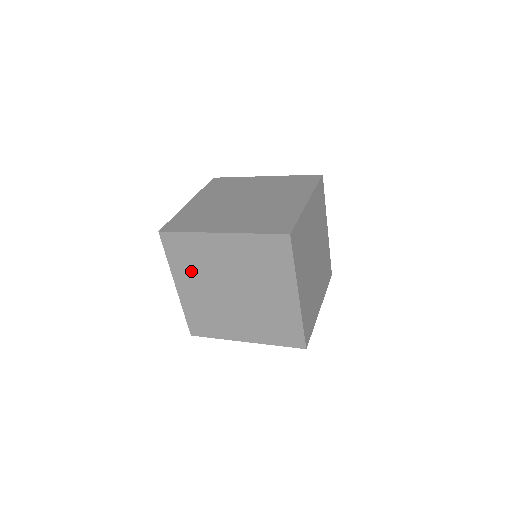
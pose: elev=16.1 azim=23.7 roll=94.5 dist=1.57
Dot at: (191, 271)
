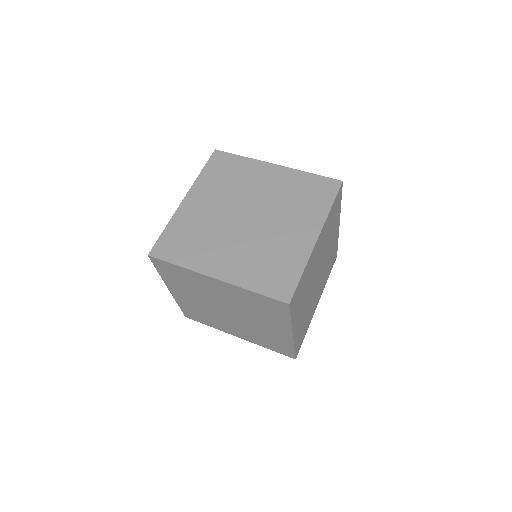
Dot at: (184, 287)
